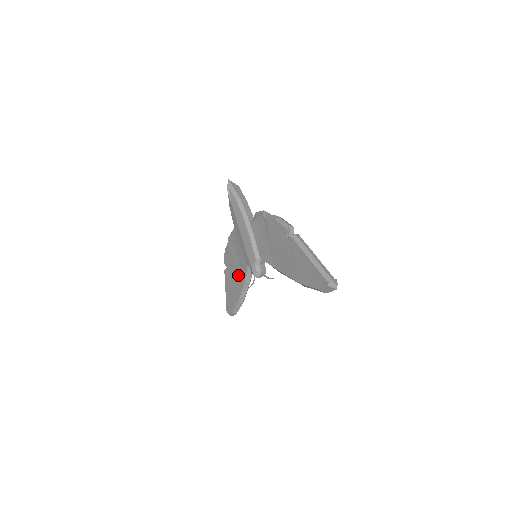
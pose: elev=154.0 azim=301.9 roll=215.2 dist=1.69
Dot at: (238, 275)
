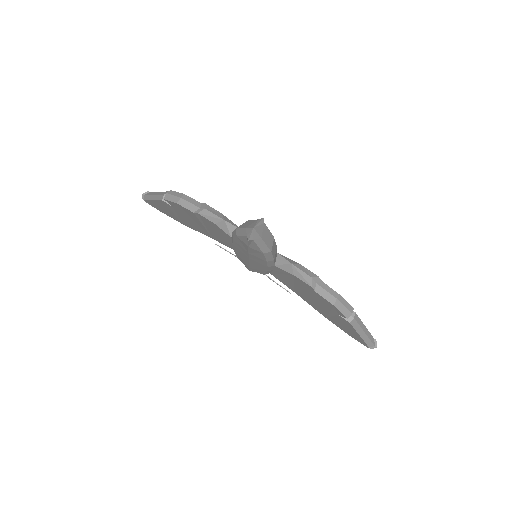
Dot at: (200, 229)
